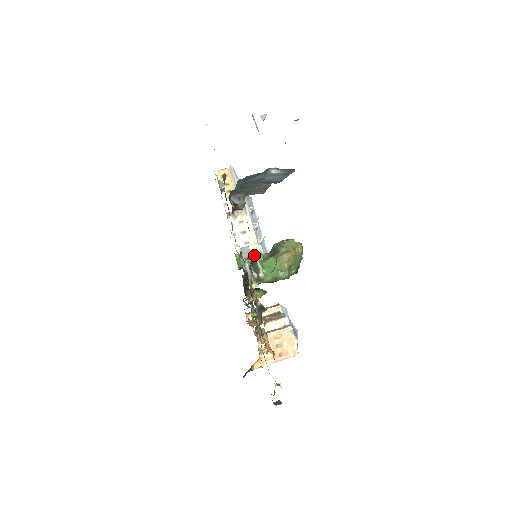
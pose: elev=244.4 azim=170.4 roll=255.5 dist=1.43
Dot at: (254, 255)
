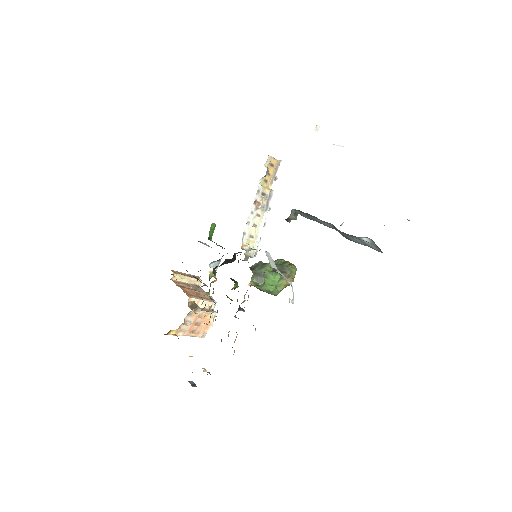
Dot at: (250, 251)
